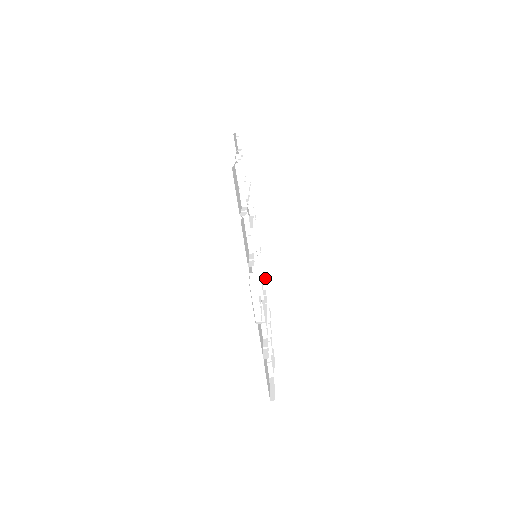
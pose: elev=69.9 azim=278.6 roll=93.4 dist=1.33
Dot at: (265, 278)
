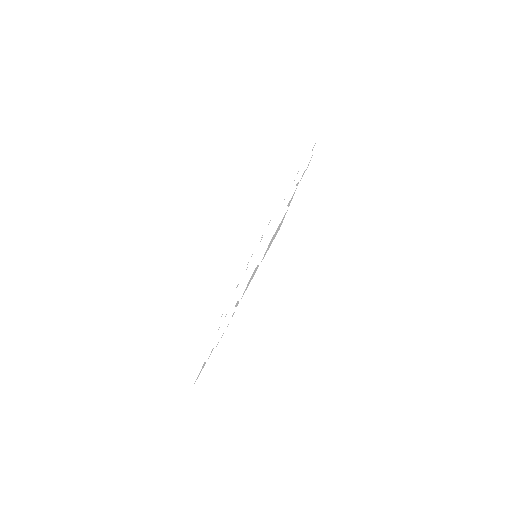
Dot at: occluded
